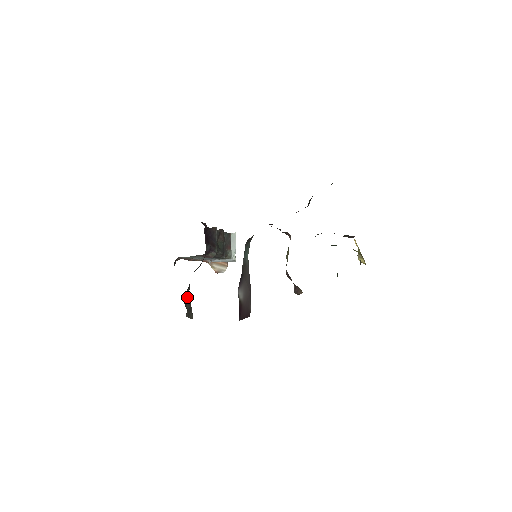
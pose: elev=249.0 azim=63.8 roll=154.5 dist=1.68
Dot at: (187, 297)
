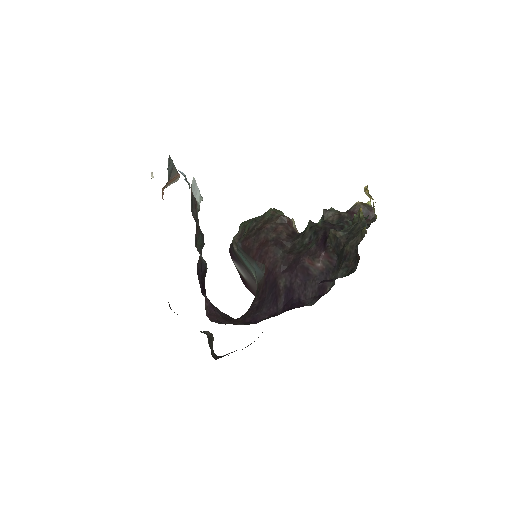
Dot at: (209, 344)
